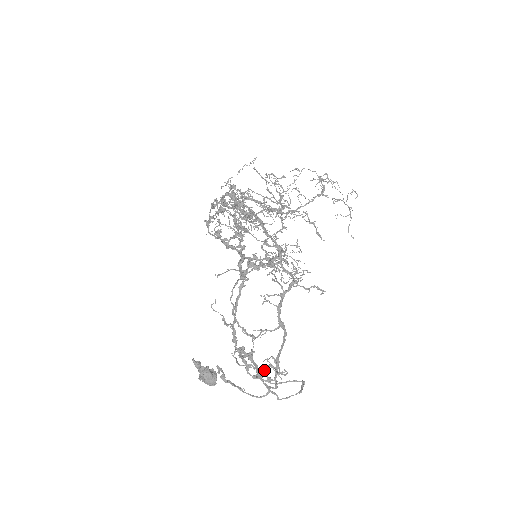
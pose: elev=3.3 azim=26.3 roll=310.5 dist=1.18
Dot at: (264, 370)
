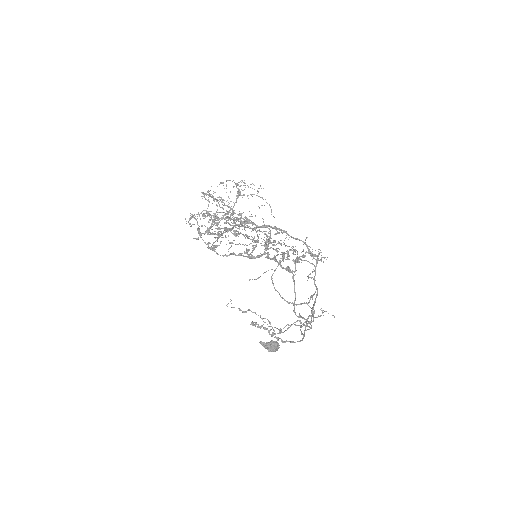
Dot at: (306, 321)
